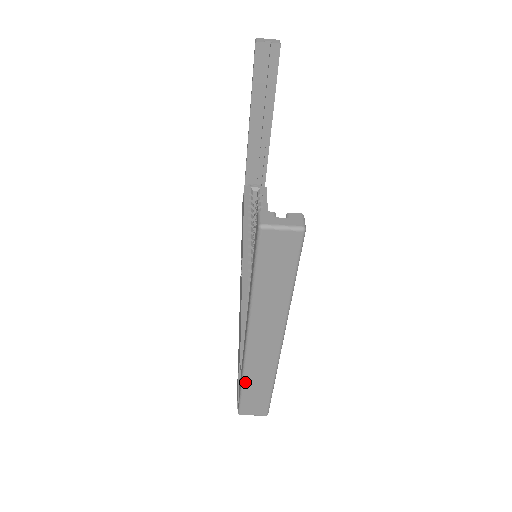
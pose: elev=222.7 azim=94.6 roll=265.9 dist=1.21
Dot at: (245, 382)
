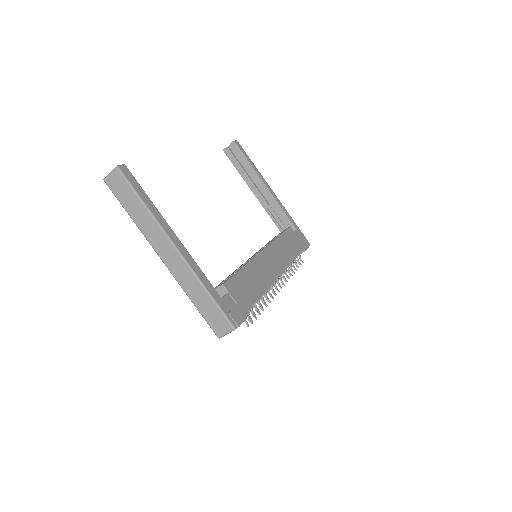
Dot at: (191, 298)
